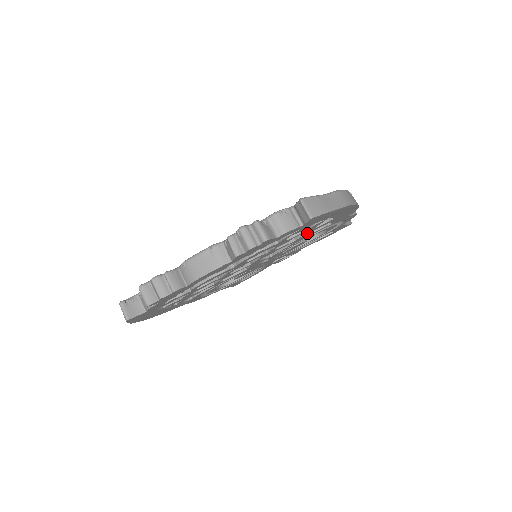
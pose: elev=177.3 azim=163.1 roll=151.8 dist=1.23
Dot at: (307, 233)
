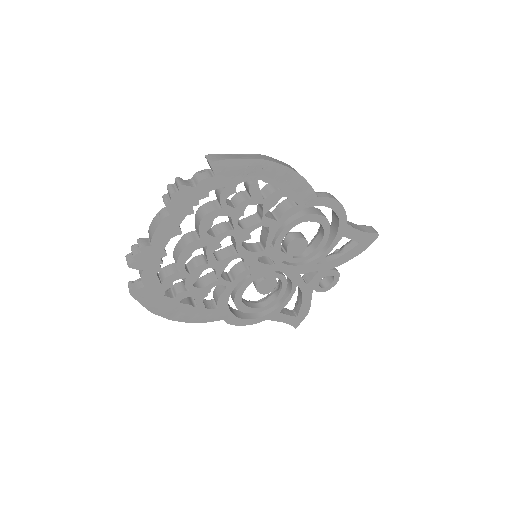
Dot at: (265, 209)
